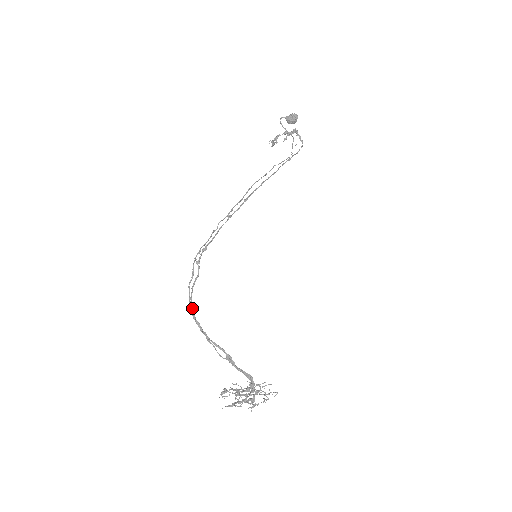
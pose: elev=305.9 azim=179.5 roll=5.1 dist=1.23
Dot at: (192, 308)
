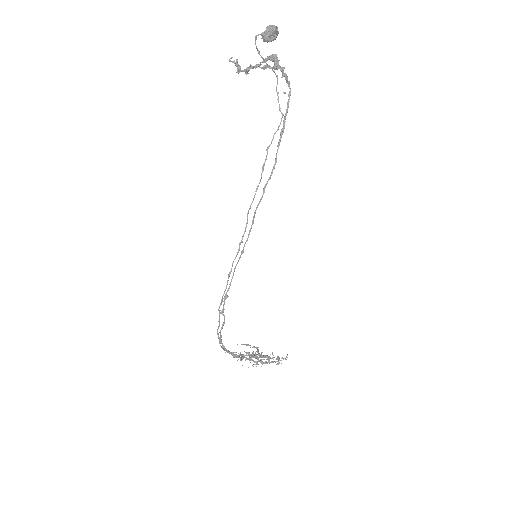
Dot at: (224, 347)
